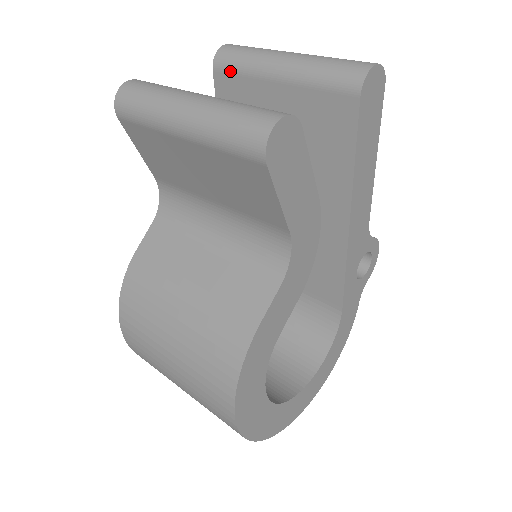
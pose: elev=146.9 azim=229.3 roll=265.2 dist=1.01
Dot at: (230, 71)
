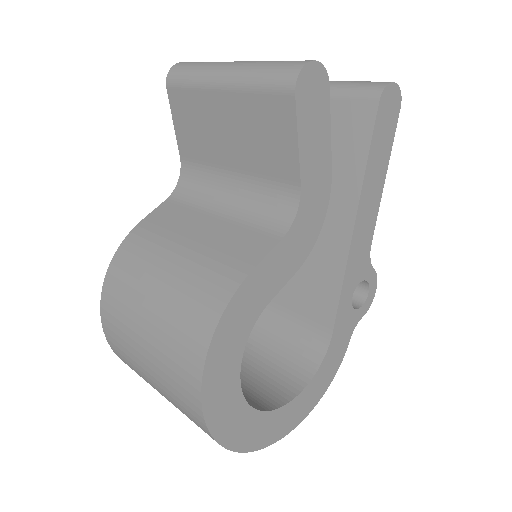
Dot at: occluded
